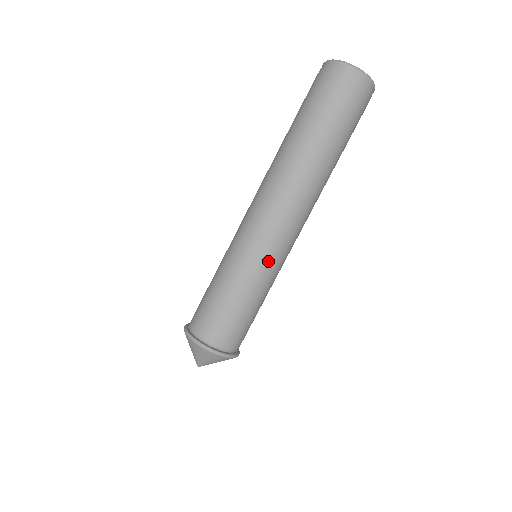
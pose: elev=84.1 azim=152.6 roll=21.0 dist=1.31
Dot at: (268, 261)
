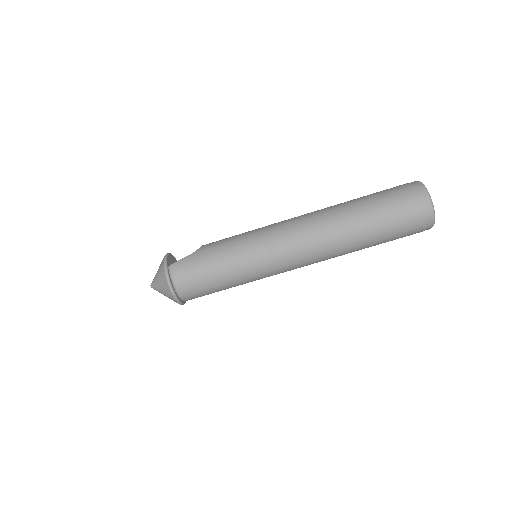
Dot at: (265, 277)
